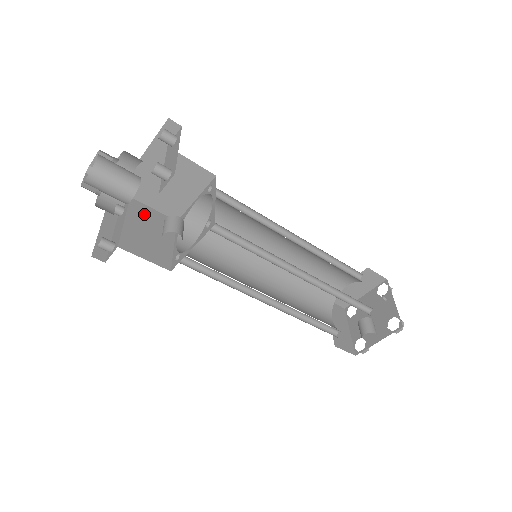
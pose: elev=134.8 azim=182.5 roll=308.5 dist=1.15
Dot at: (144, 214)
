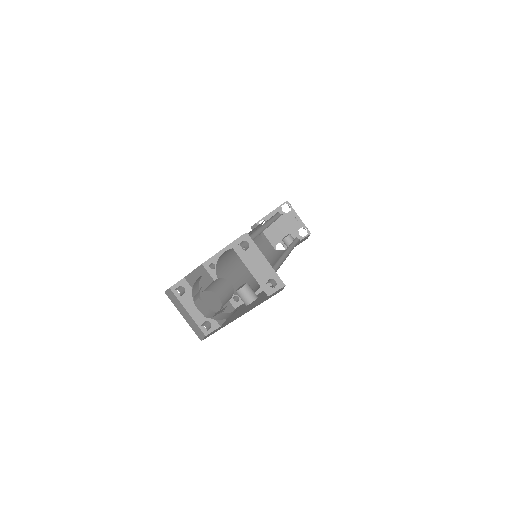
Dot at: occluded
